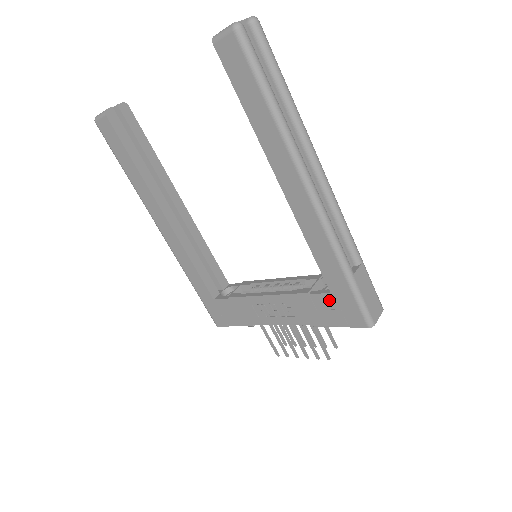
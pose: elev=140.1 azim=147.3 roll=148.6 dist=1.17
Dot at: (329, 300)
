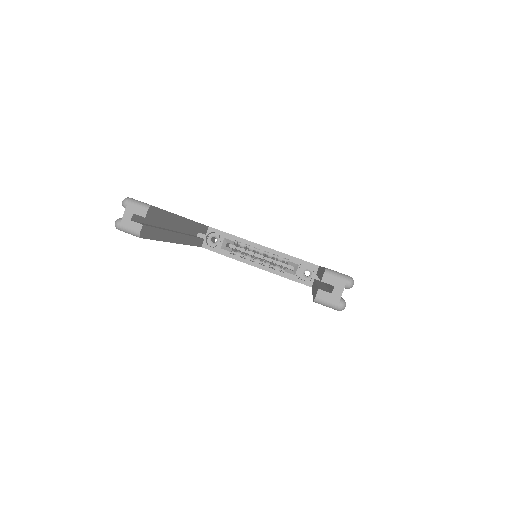
Dot at: occluded
